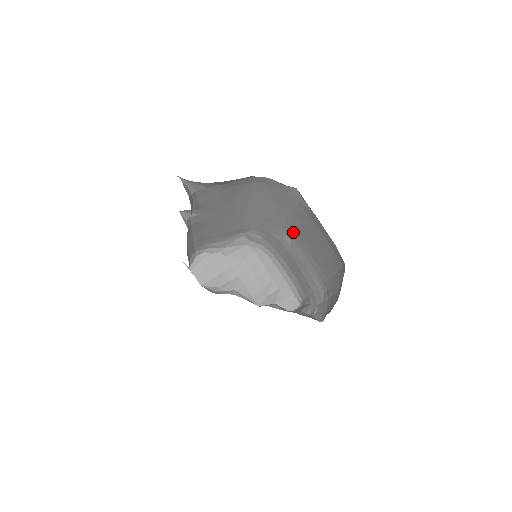
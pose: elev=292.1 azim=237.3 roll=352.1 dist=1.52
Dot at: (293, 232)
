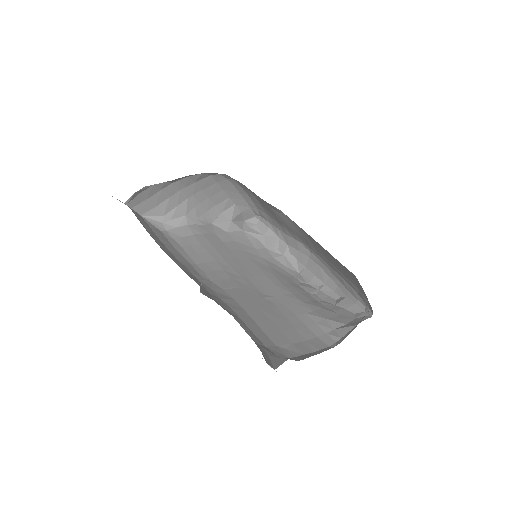
Dot at: occluded
